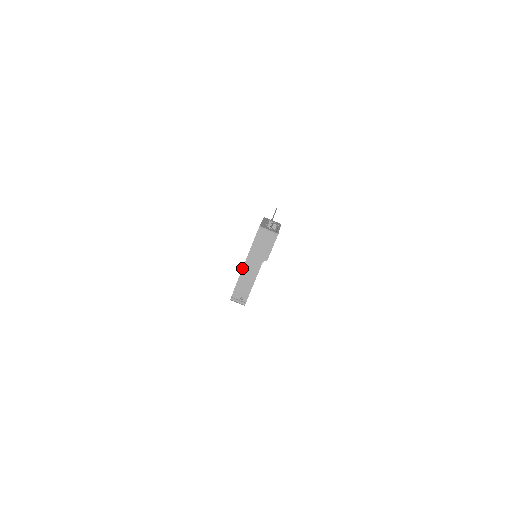
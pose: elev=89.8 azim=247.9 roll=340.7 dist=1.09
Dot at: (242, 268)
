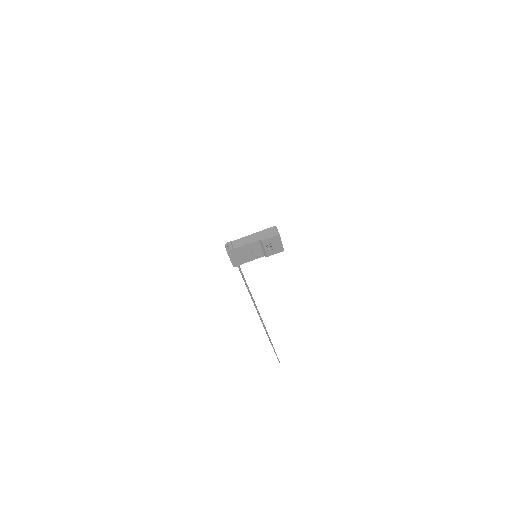
Dot at: (247, 238)
